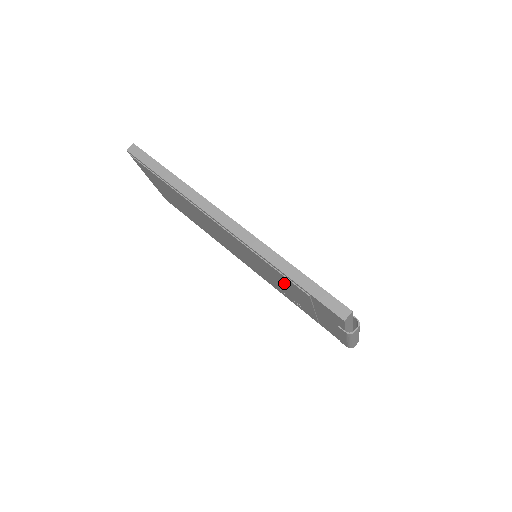
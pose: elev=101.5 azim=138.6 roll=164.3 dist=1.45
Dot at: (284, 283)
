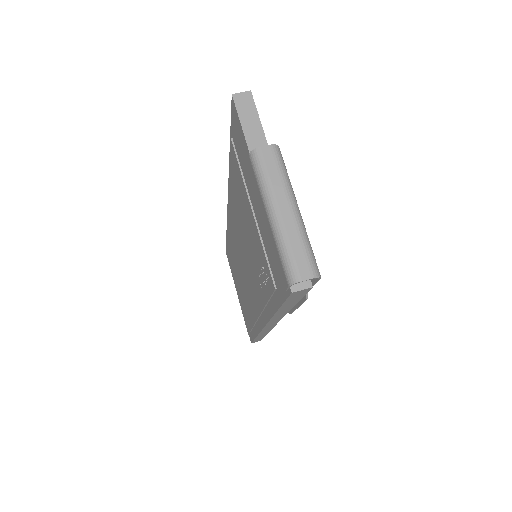
Dot at: (241, 205)
